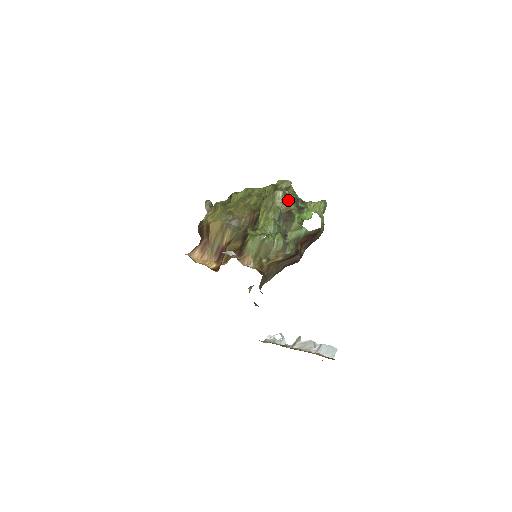
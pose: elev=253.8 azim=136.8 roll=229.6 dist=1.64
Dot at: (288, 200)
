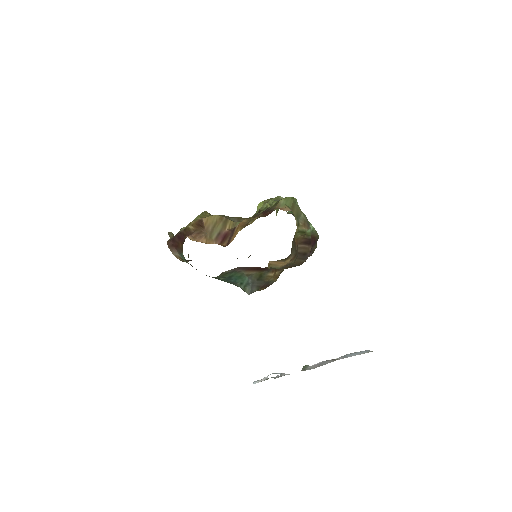
Dot at: occluded
